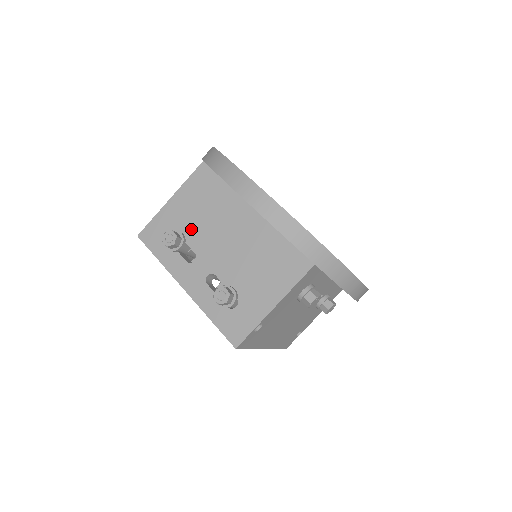
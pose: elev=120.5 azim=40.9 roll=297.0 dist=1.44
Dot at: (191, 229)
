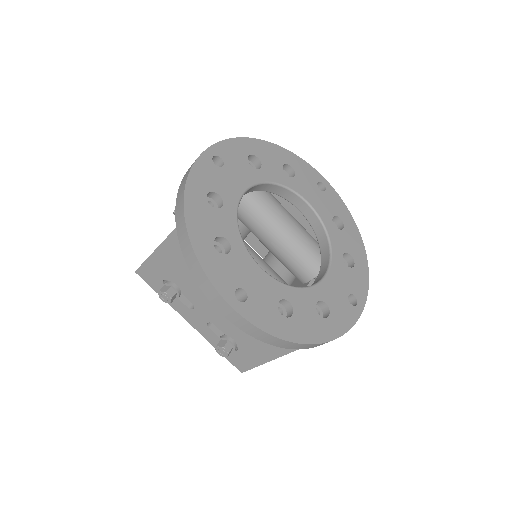
Dot at: (183, 284)
